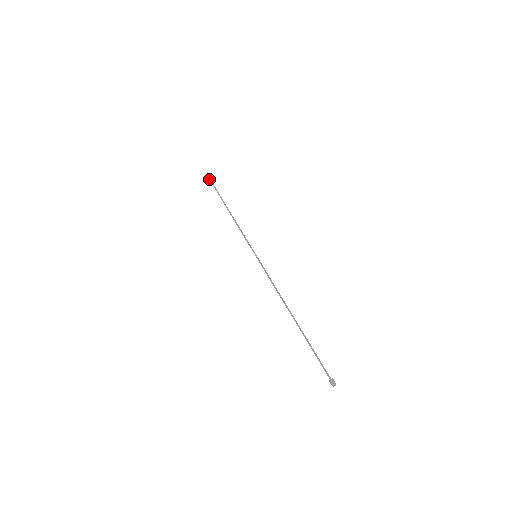
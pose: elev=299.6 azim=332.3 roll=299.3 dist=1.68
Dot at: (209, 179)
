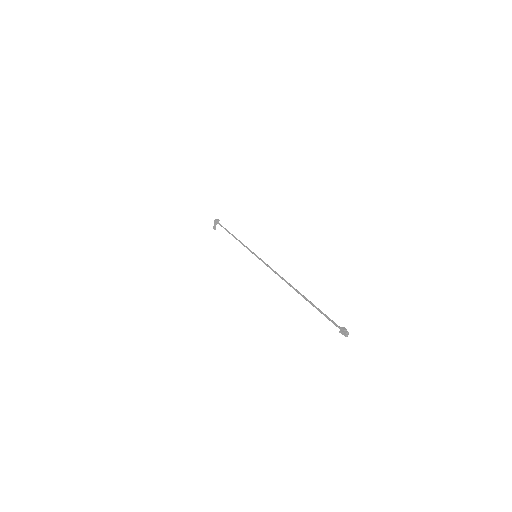
Dot at: (216, 221)
